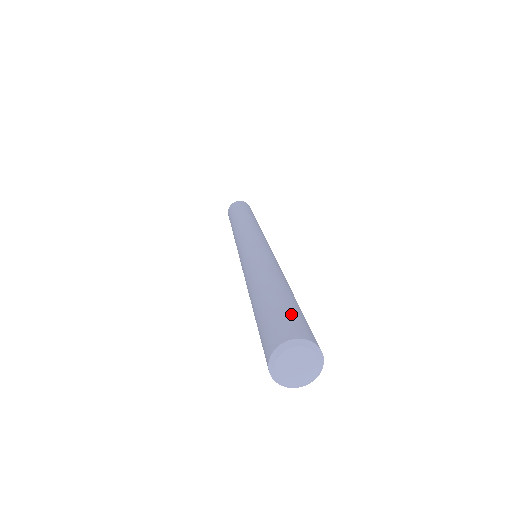
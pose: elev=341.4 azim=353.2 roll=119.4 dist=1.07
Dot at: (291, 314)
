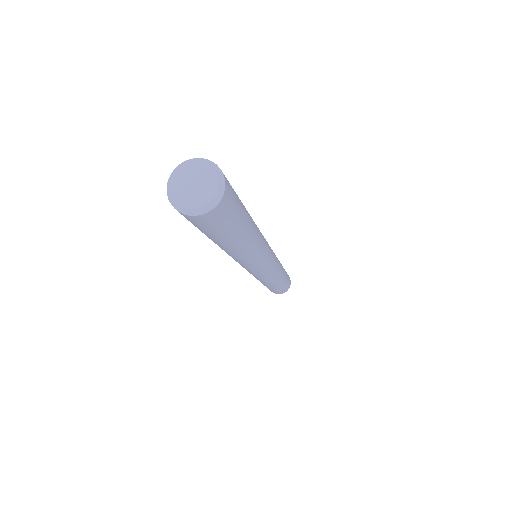
Dot at: occluded
